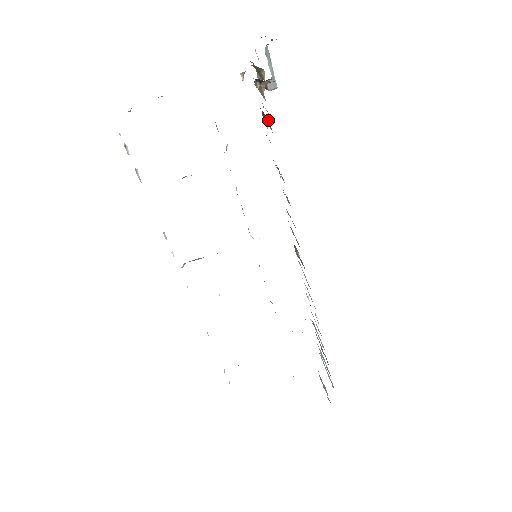
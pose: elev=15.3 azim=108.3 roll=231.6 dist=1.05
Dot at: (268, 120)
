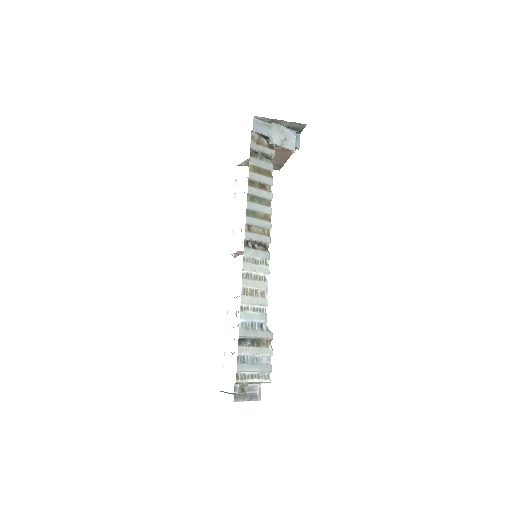
Dot at: (254, 152)
